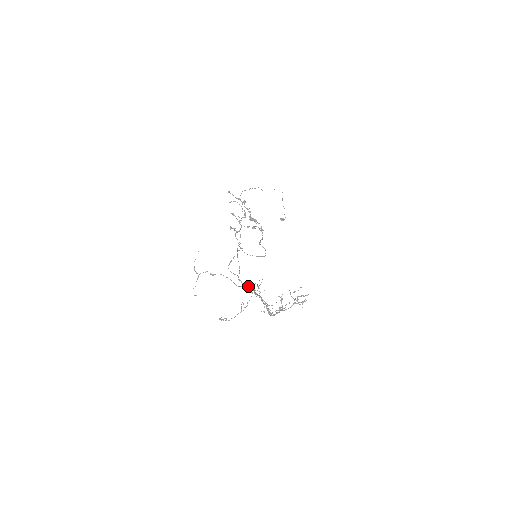
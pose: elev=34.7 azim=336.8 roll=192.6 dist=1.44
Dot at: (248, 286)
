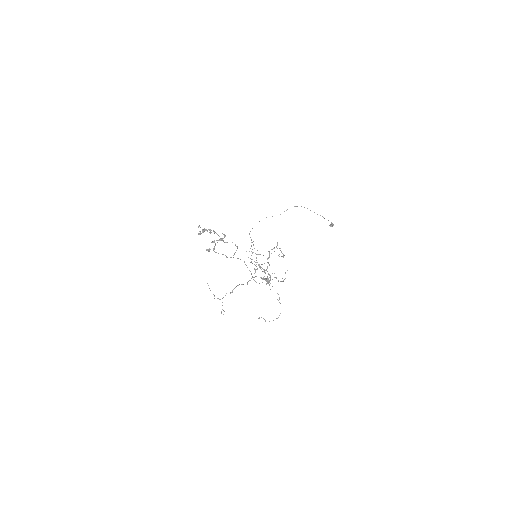
Dot at: occluded
